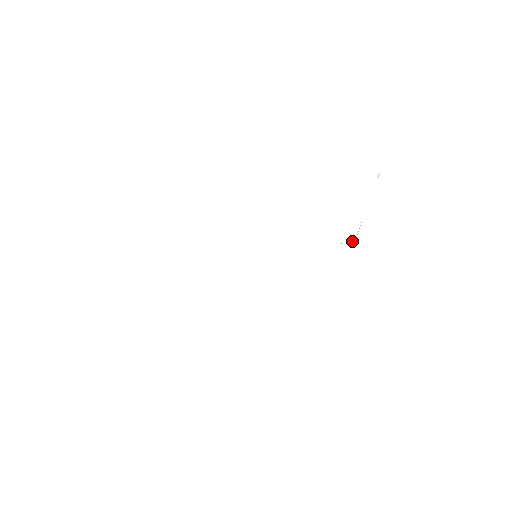
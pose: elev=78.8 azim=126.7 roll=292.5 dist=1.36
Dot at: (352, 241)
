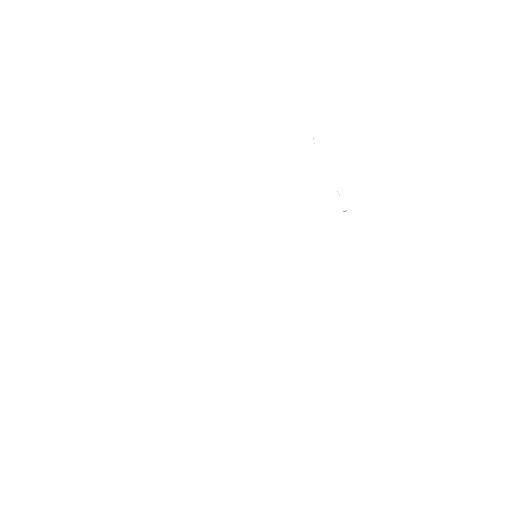
Dot at: occluded
